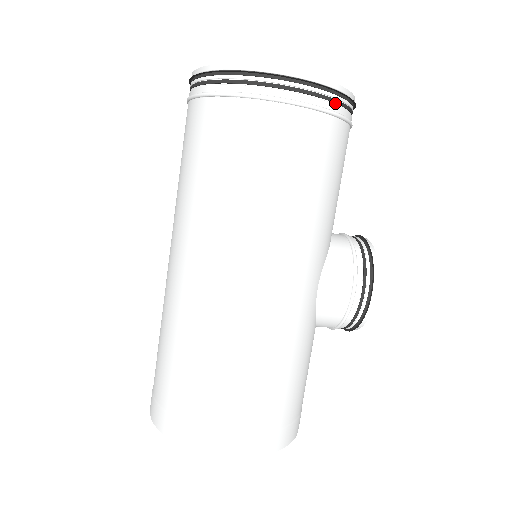
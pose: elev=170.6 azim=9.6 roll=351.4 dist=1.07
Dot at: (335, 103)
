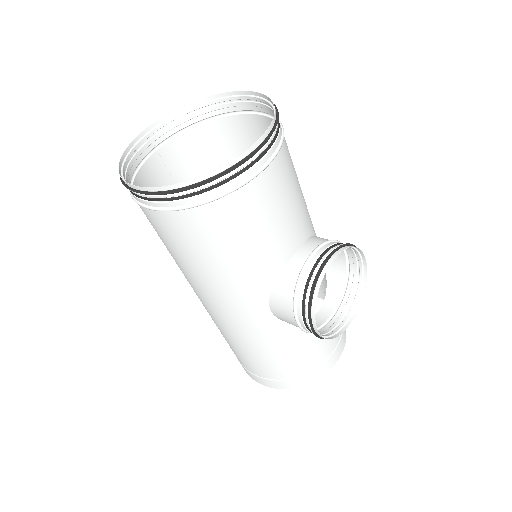
Dot at: (186, 197)
